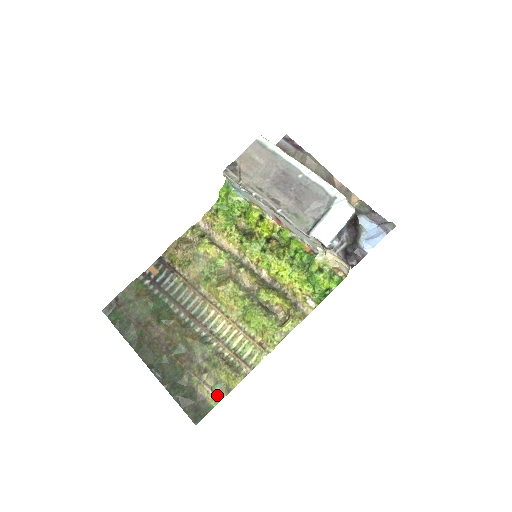
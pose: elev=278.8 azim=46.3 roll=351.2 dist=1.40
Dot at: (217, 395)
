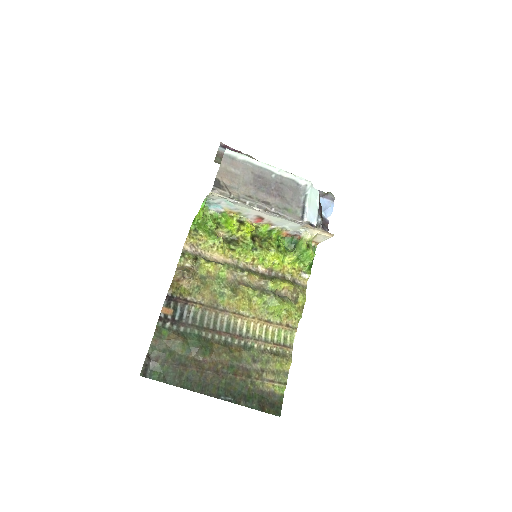
Dot at: (281, 383)
